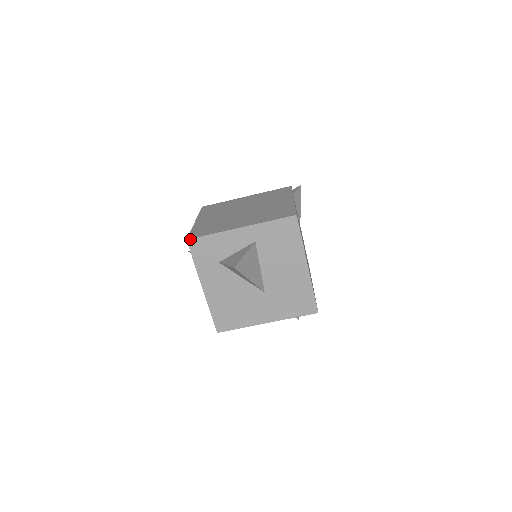
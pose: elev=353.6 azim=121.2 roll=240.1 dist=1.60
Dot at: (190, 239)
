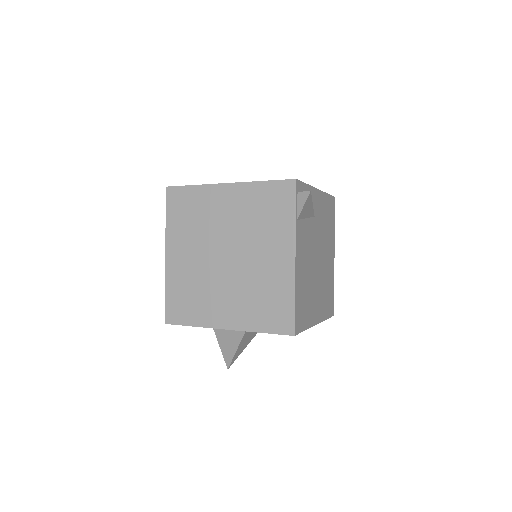
Dot at: occluded
